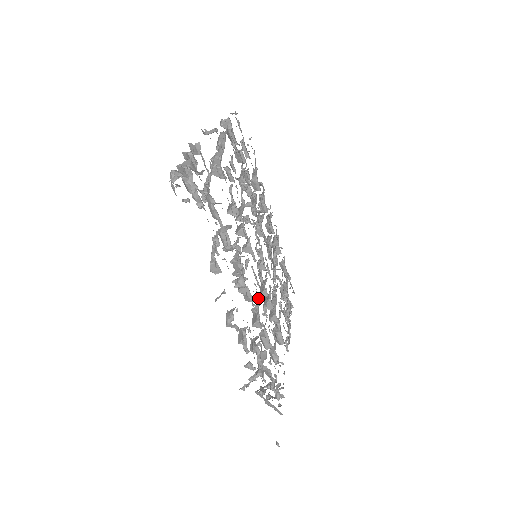
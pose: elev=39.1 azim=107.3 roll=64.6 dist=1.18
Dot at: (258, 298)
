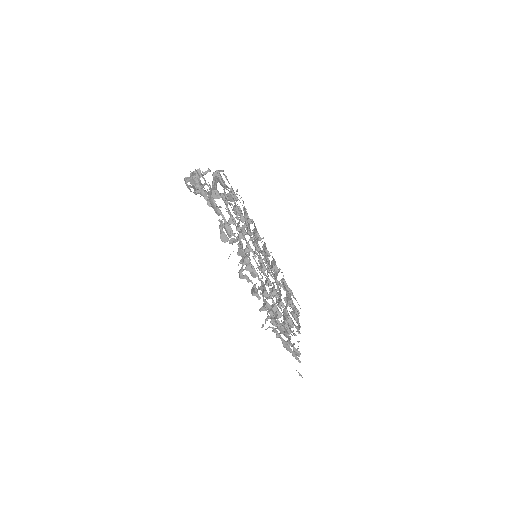
Dot at: (262, 277)
